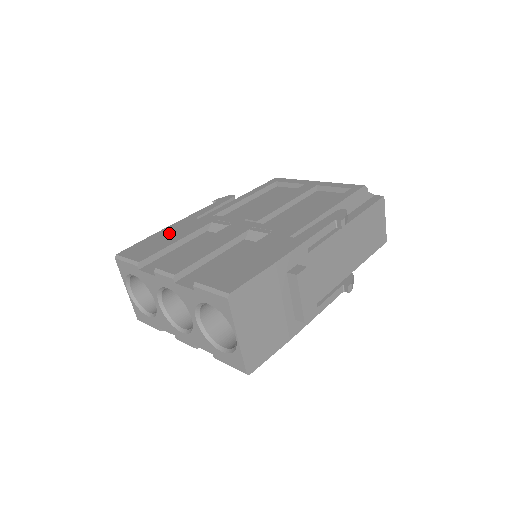
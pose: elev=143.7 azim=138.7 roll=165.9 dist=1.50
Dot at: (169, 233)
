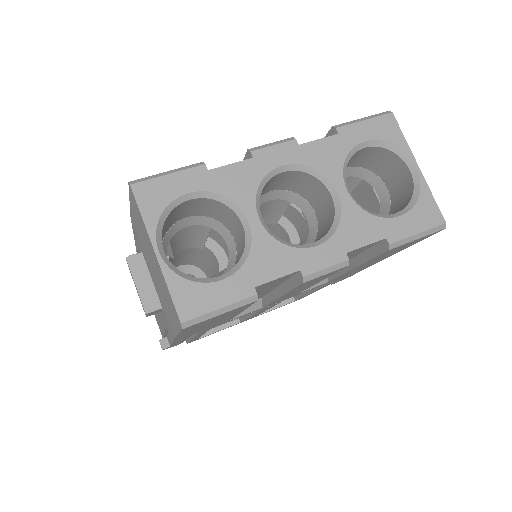
Dot at: occluded
